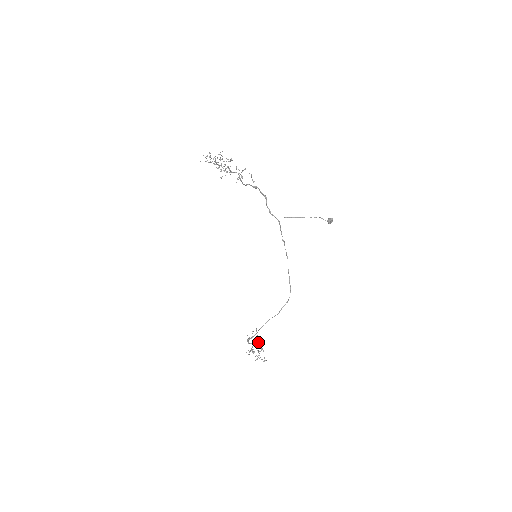
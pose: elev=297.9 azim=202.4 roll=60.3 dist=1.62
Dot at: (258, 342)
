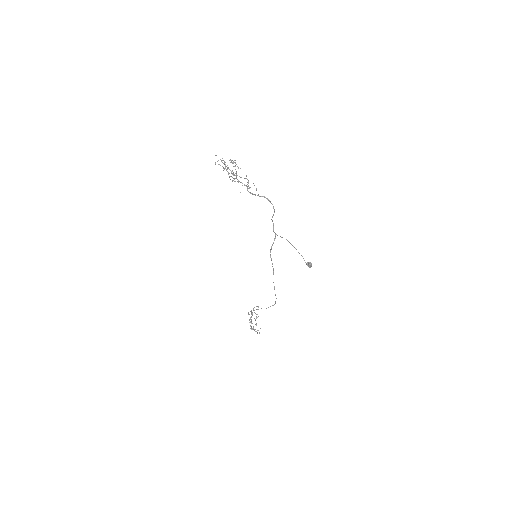
Dot at: (256, 317)
